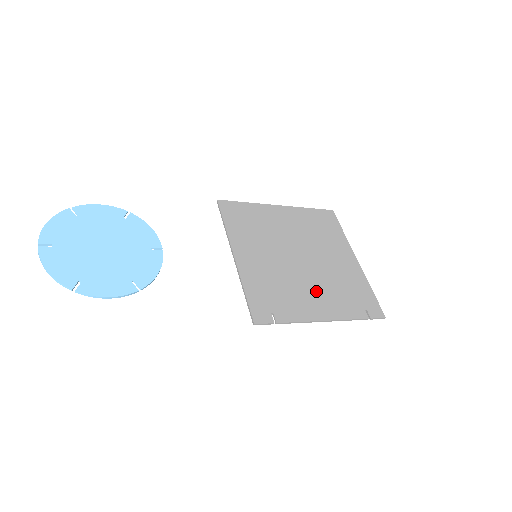
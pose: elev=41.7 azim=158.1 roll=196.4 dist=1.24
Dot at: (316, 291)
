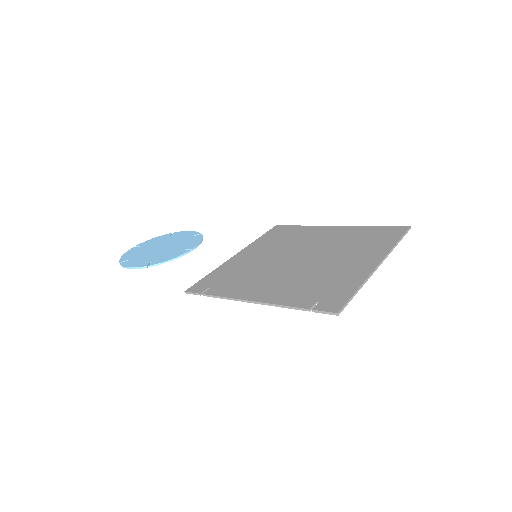
Dot at: (277, 281)
